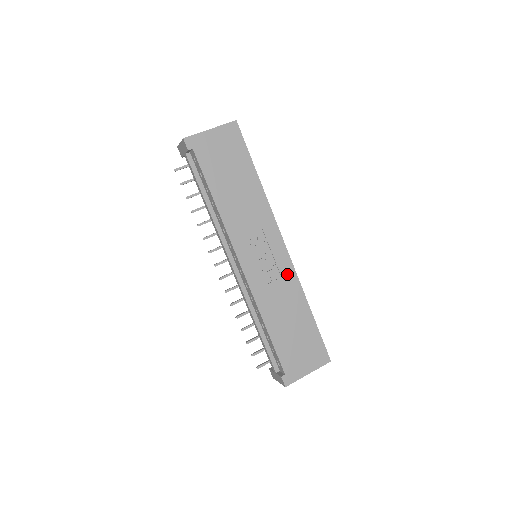
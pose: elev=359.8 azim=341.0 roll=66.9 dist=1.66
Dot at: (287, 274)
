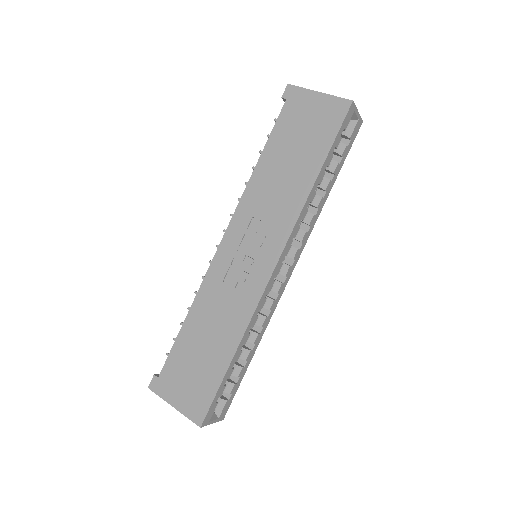
Dot at: (249, 295)
